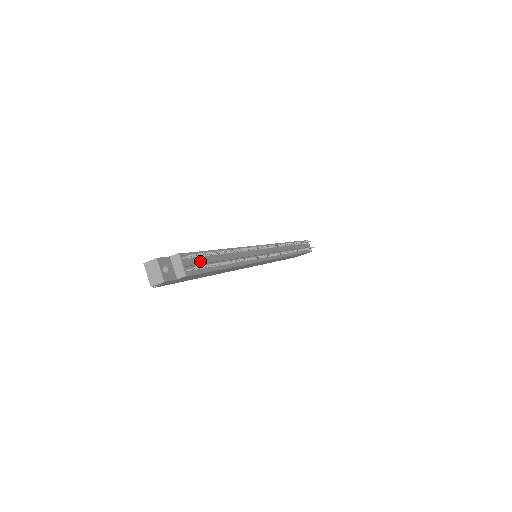
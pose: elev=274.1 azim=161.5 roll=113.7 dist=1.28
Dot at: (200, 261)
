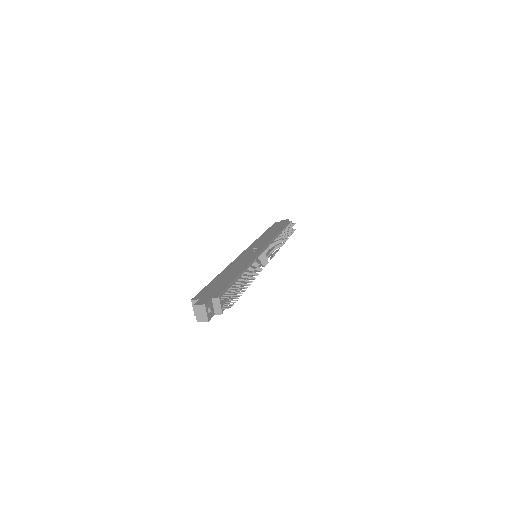
Dot at: occluded
